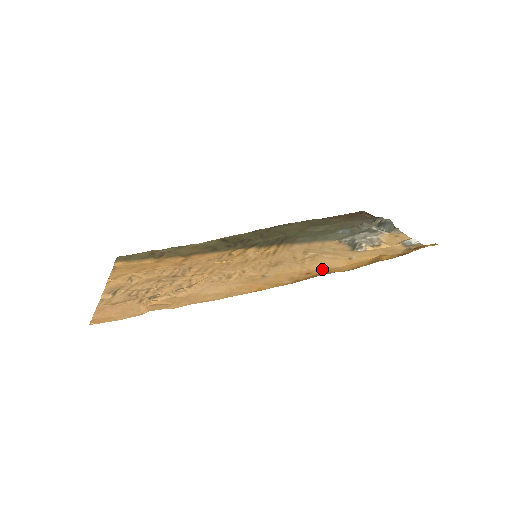
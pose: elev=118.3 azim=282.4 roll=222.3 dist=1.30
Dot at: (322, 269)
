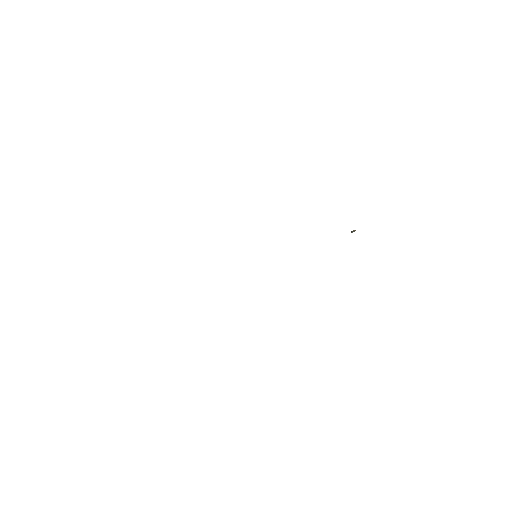
Dot at: occluded
